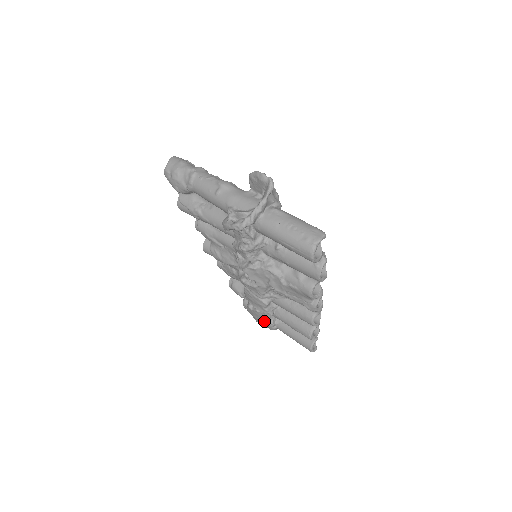
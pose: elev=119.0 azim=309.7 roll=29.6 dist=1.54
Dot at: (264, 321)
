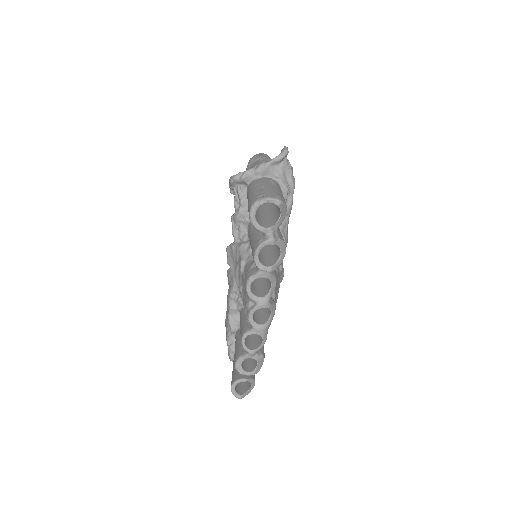
Dot at: (227, 339)
